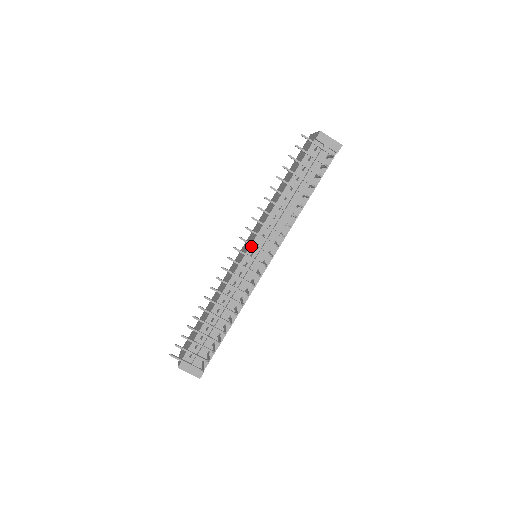
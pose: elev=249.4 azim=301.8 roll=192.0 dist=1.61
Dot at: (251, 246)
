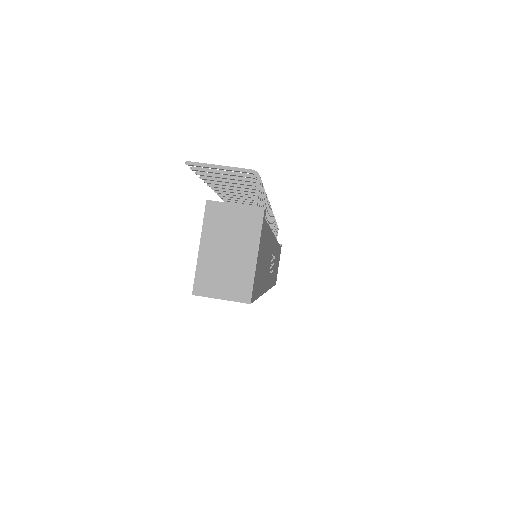
Dot at: occluded
